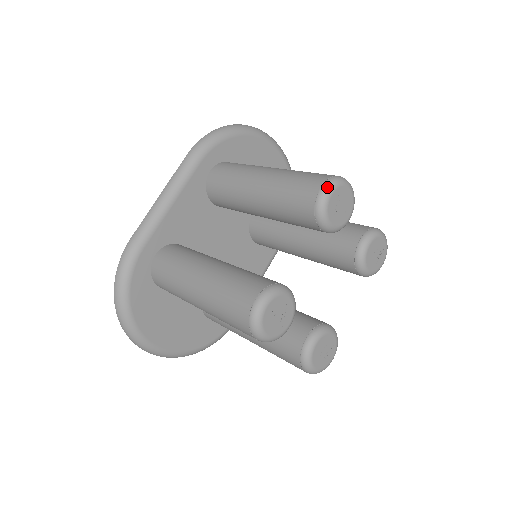
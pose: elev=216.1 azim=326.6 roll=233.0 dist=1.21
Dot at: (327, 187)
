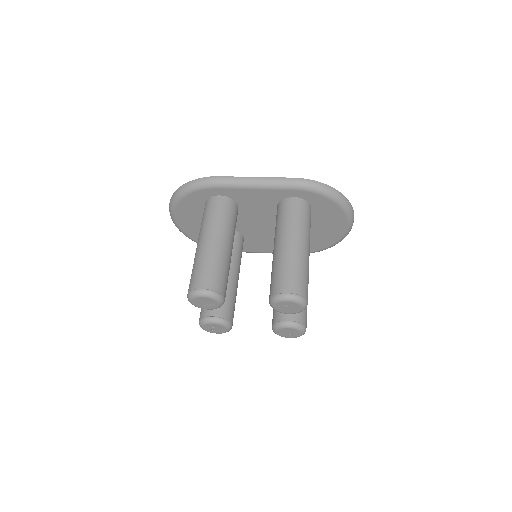
Dot at: (290, 297)
